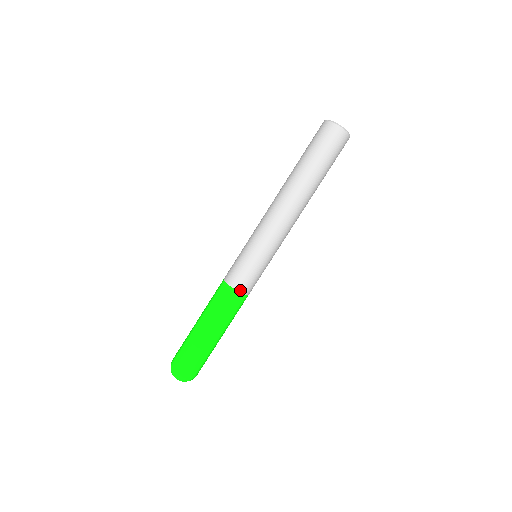
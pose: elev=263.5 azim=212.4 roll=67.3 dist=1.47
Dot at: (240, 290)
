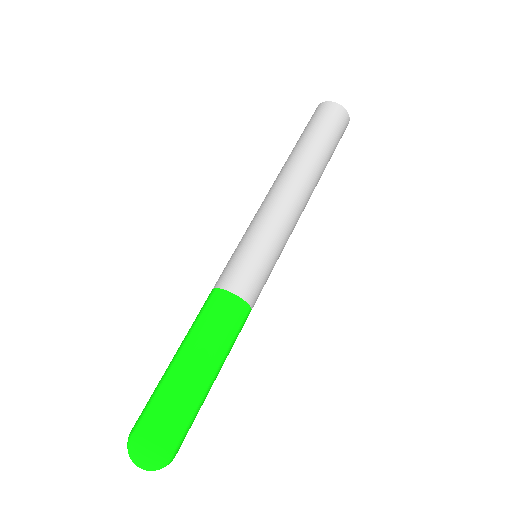
Dot at: (231, 289)
